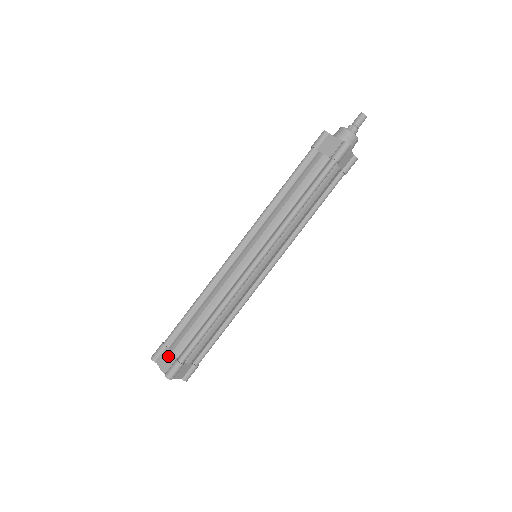
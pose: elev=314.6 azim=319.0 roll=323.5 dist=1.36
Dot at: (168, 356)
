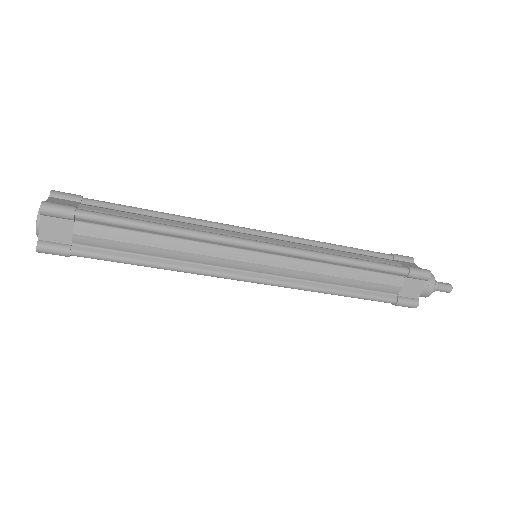
Dot at: (71, 203)
